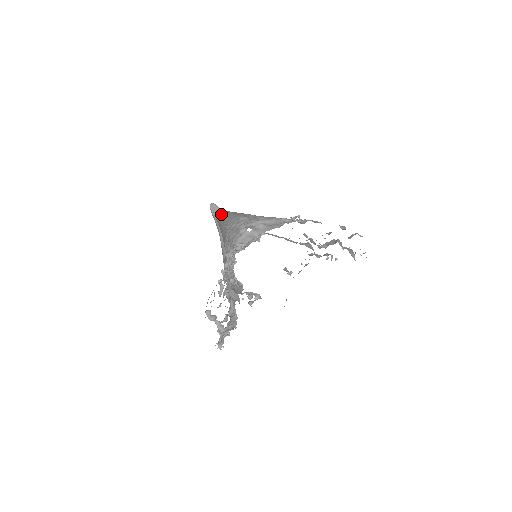
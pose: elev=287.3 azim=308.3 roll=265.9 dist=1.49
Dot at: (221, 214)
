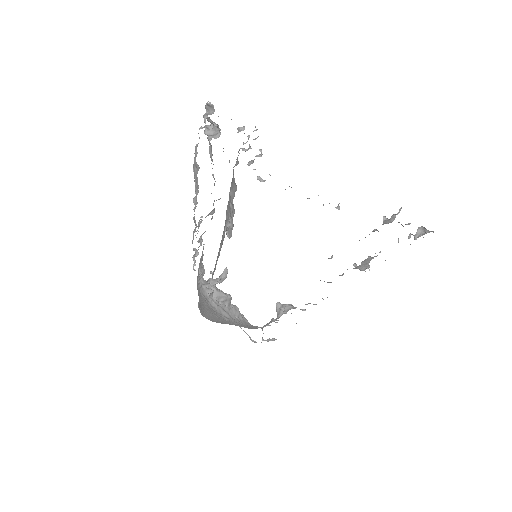
Dot at: occluded
